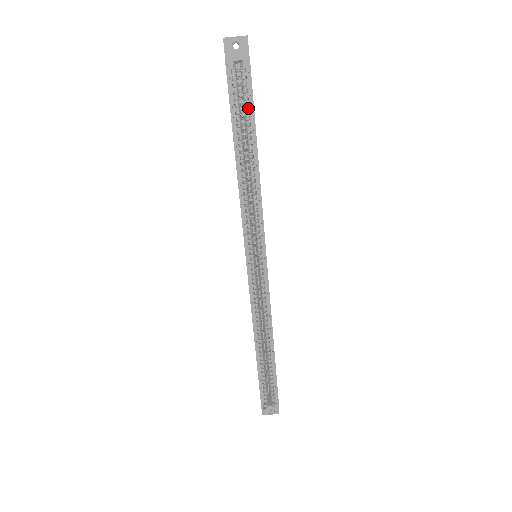
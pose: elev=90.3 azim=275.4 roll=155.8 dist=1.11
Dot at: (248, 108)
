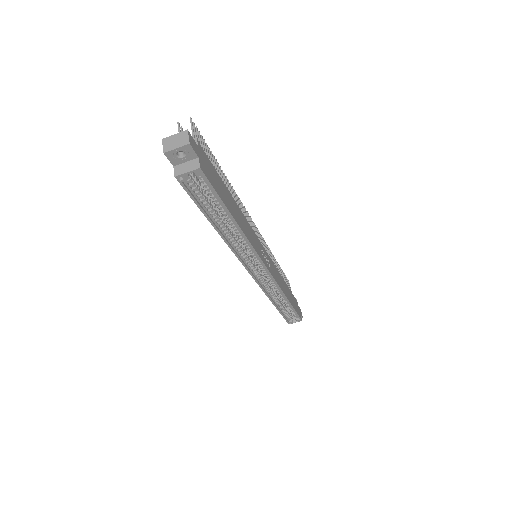
Dot at: (214, 197)
